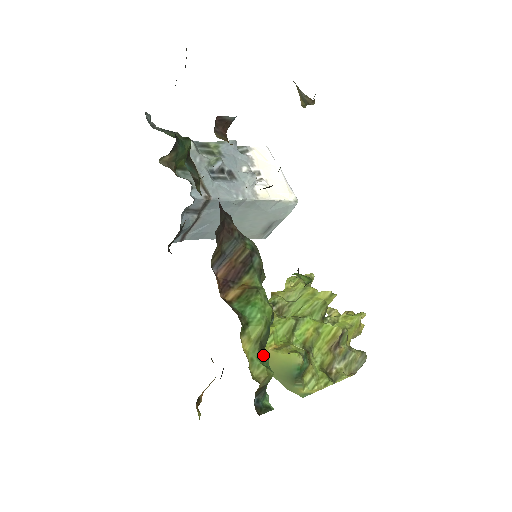
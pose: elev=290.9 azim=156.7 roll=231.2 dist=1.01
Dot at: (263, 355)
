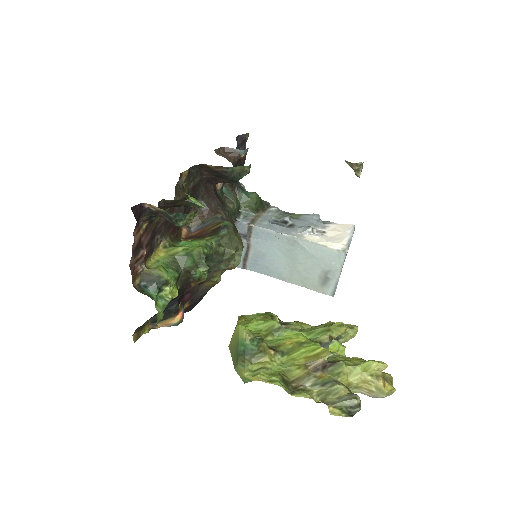
Dot at: (174, 269)
